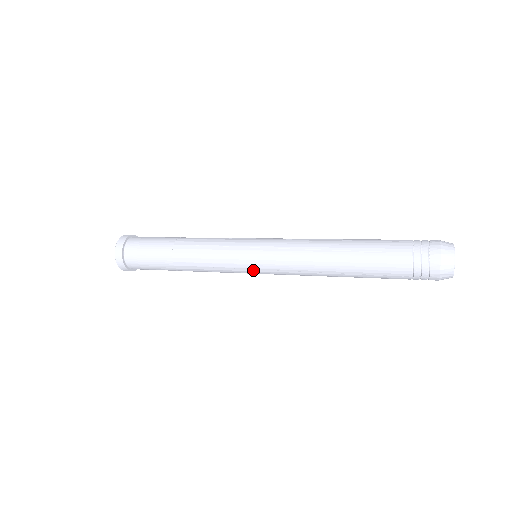
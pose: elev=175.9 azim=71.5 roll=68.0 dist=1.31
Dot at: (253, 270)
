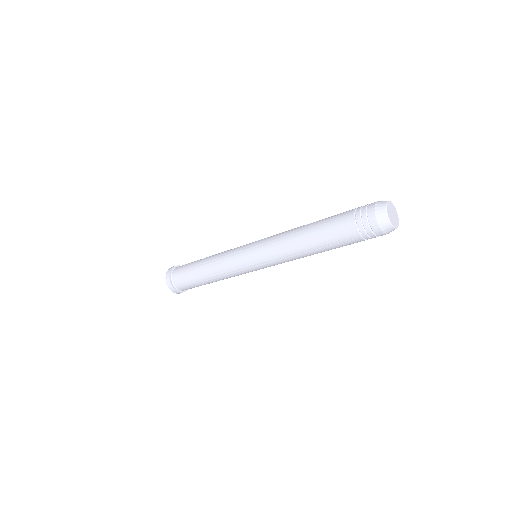
Dot at: (248, 257)
